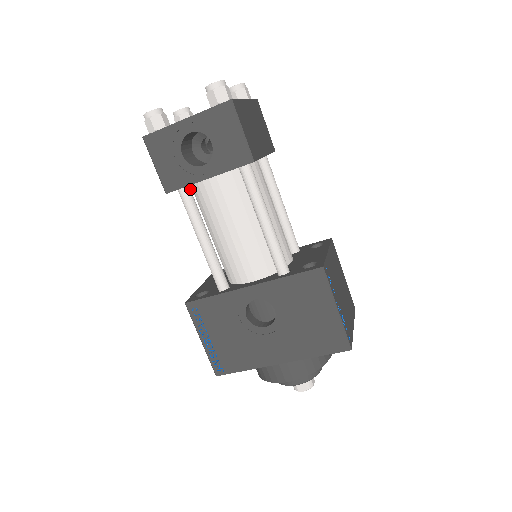
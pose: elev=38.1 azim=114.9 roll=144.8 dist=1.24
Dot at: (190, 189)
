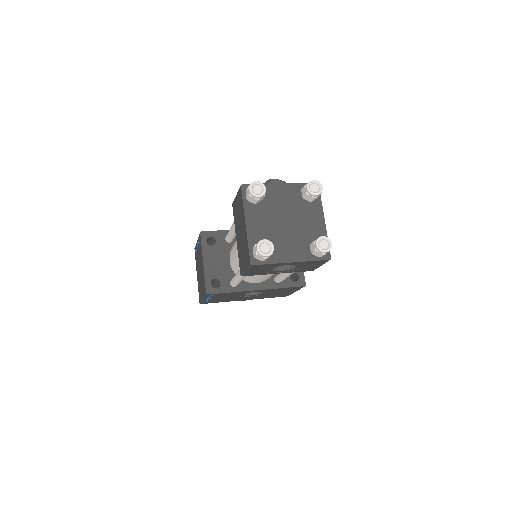
Dot at: occluded
